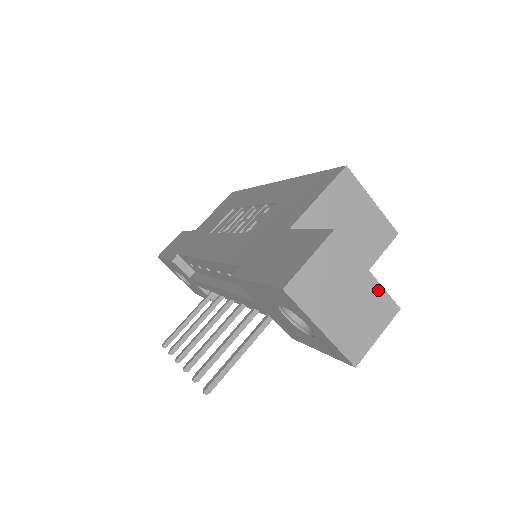
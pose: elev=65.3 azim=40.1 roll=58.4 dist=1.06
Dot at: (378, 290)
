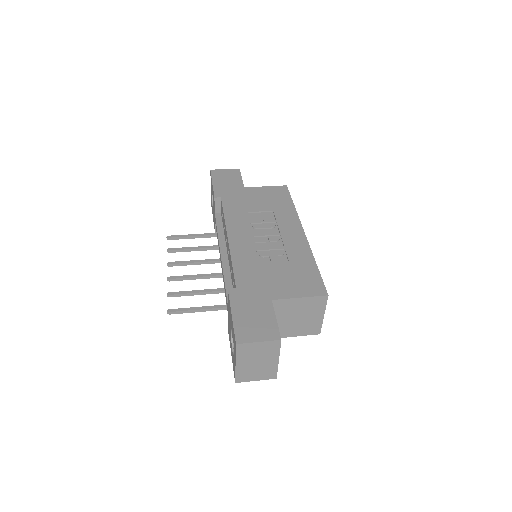
Dot at: (275, 368)
